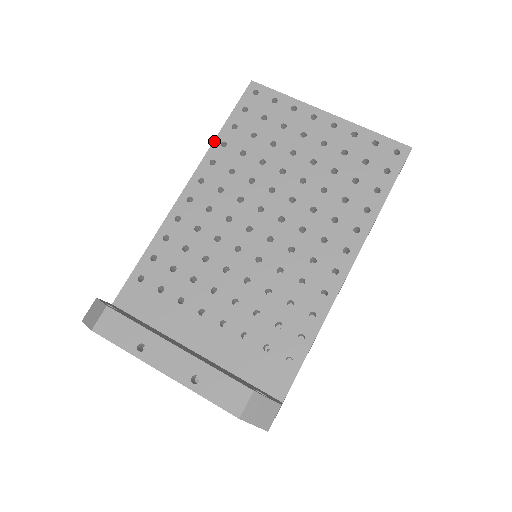
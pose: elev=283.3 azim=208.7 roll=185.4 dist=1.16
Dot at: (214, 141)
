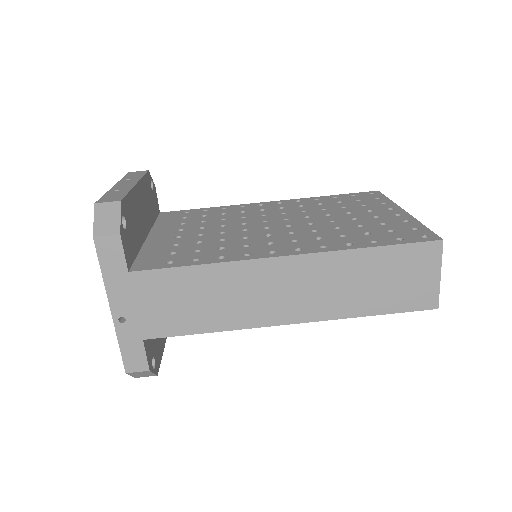
Dot at: (314, 197)
